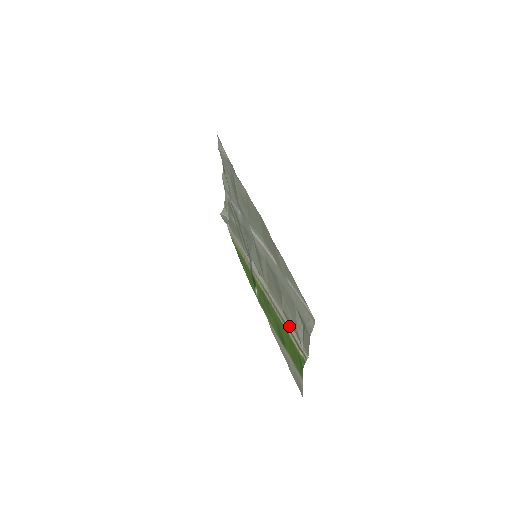
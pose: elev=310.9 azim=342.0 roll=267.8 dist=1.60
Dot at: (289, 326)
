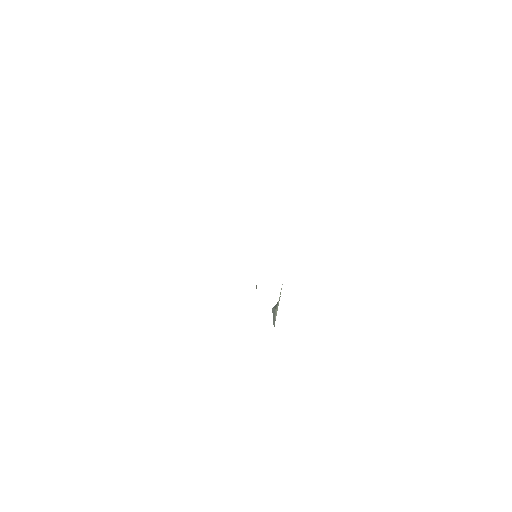
Dot at: occluded
